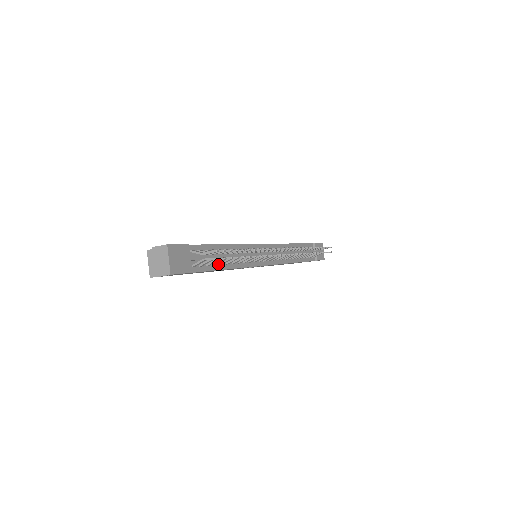
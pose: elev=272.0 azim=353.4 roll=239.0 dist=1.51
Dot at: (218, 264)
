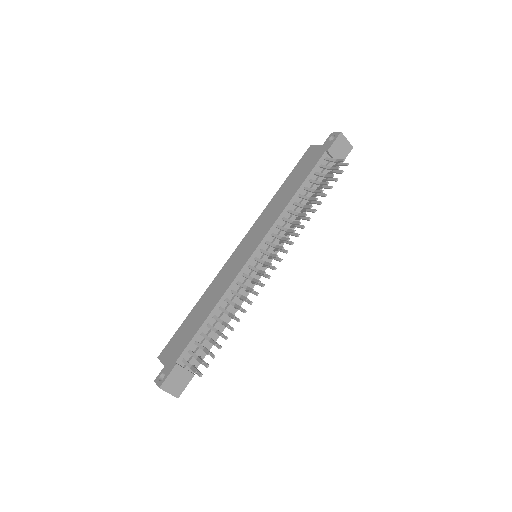
Dot at: (215, 334)
